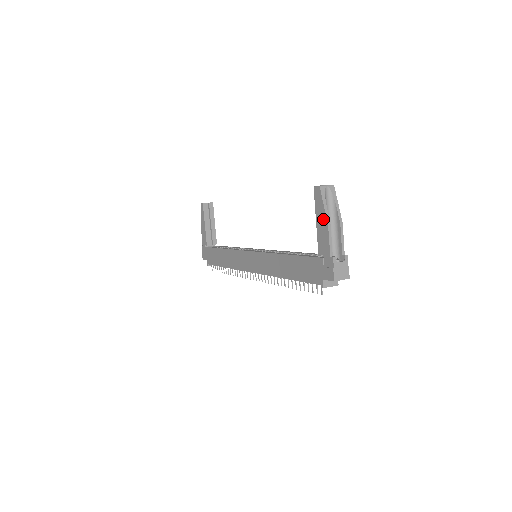
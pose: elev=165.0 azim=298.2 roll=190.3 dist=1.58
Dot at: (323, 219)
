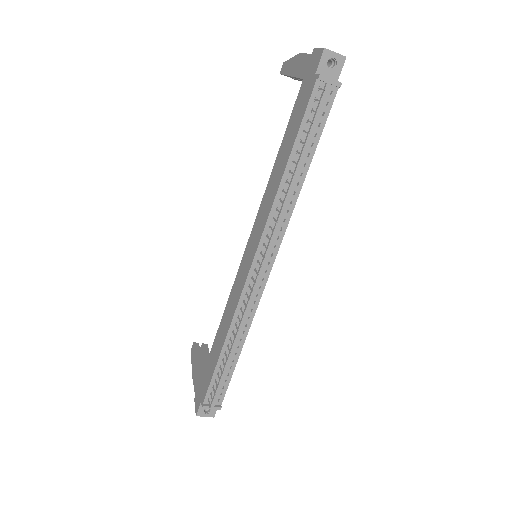
Dot at: (294, 61)
